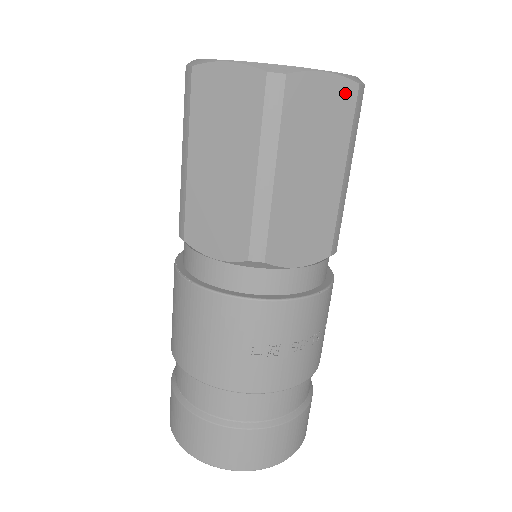
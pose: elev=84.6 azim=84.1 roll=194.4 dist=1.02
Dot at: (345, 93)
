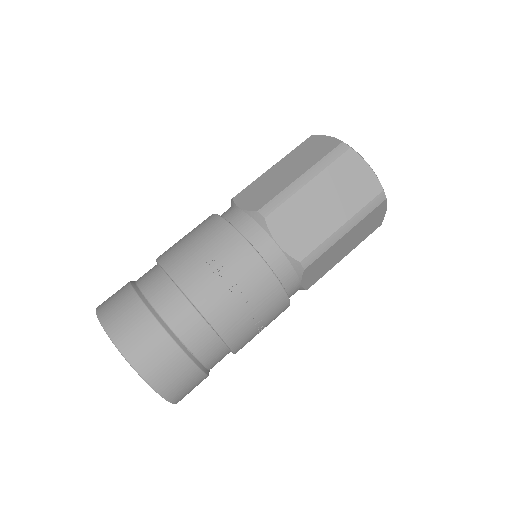
Dot at: (373, 186)
